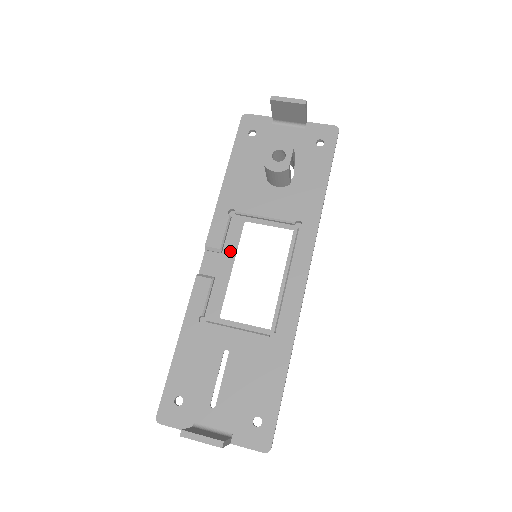
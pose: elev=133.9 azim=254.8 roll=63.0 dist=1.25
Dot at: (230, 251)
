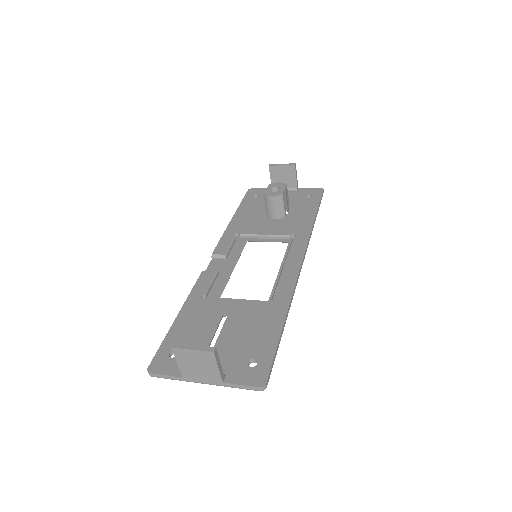
Dot at: (234, 258)
